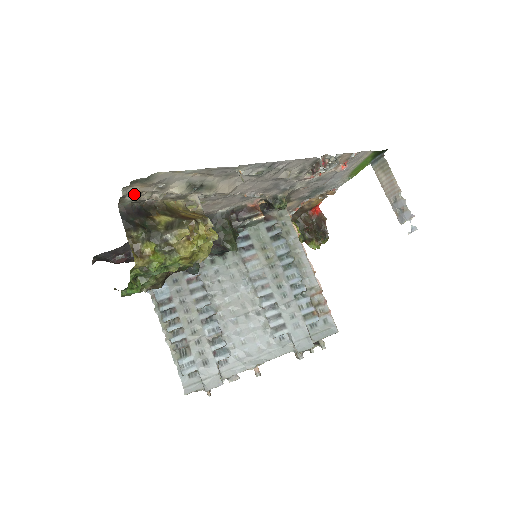
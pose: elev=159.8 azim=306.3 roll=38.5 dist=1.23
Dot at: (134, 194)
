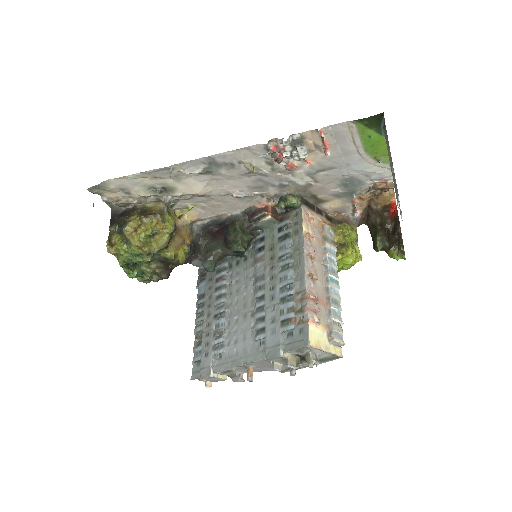
Dot at: (112, 199)
